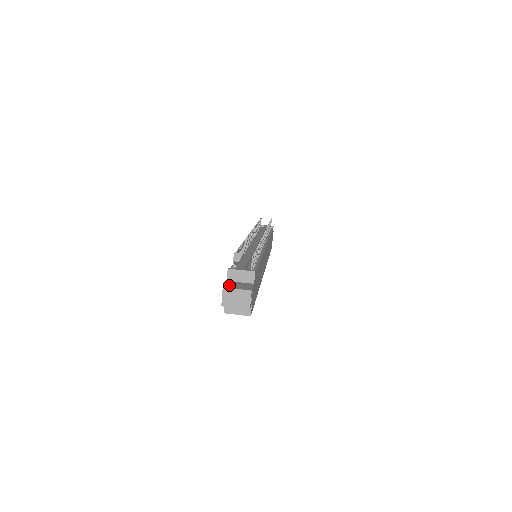
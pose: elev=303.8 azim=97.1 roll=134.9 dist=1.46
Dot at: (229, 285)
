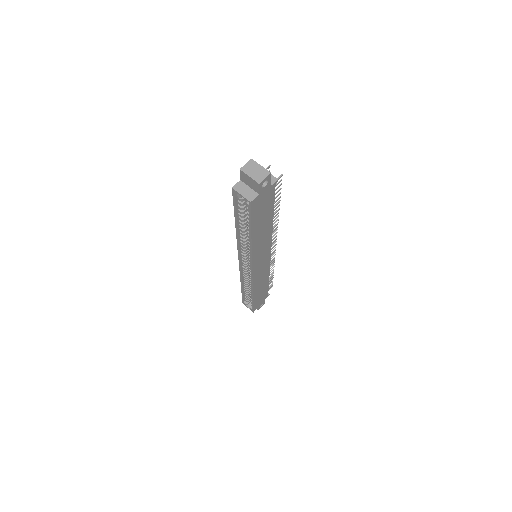
Dot at: occluded
